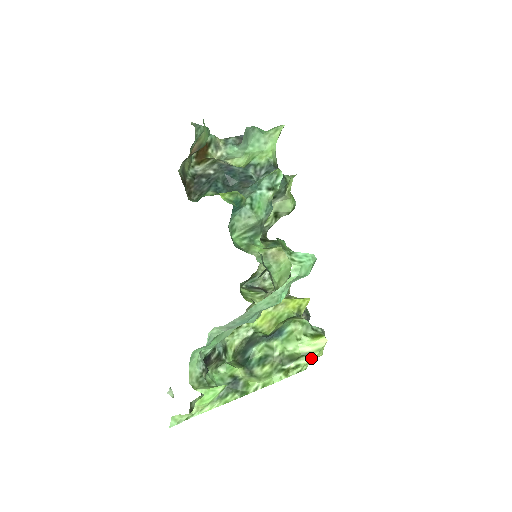
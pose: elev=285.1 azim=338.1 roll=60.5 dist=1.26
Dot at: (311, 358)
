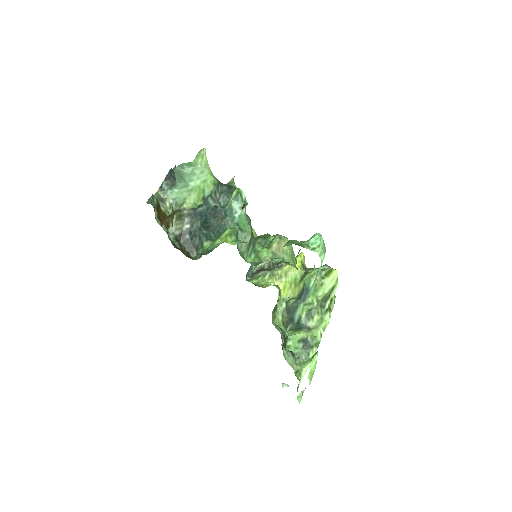
Dot at: (336, 289)
